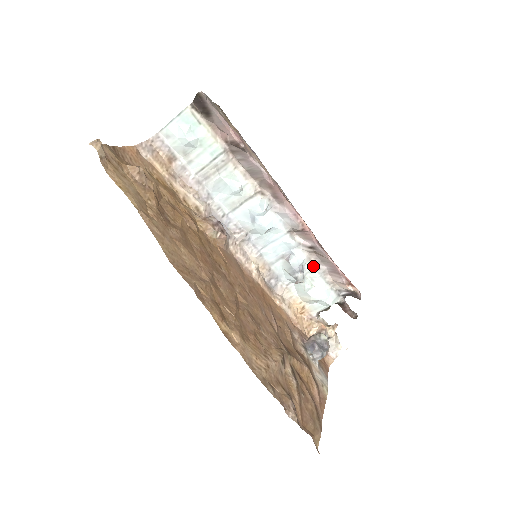
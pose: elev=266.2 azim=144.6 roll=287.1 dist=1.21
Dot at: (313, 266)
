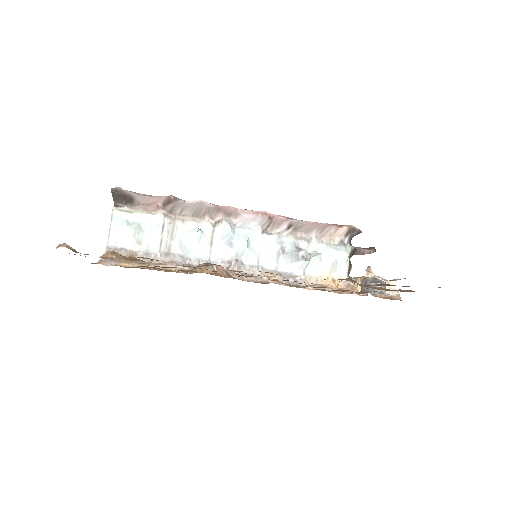
Dot at: (305, 241)
